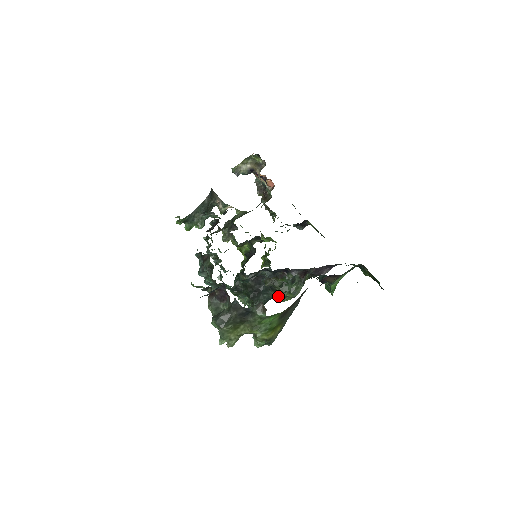
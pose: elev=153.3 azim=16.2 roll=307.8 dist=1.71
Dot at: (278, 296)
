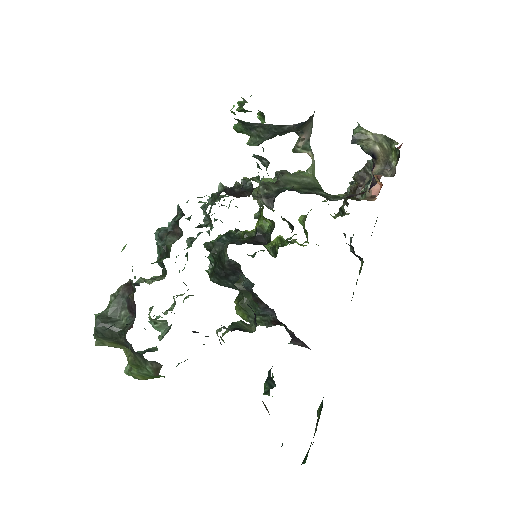
Dot at: (217, 332)
